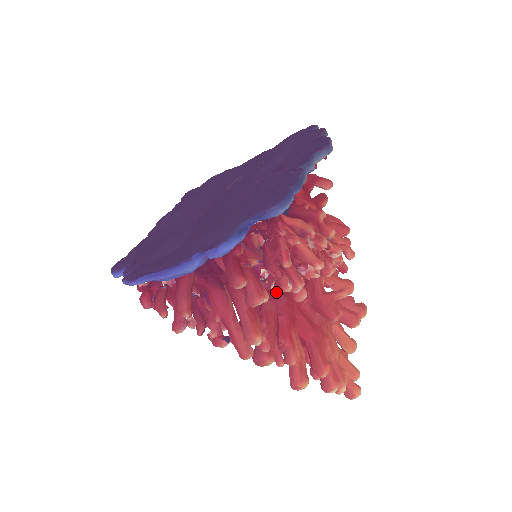
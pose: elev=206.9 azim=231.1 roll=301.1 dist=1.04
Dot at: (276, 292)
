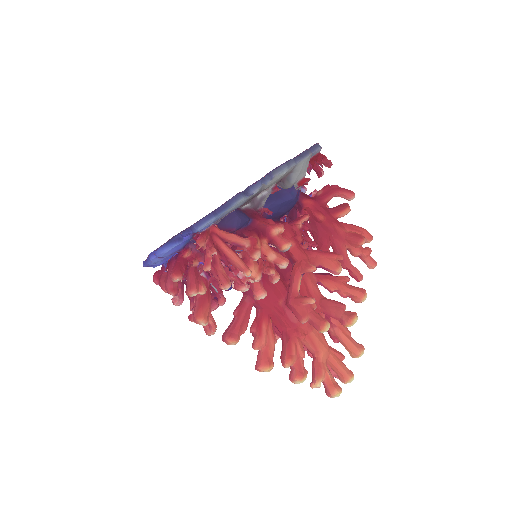
Dot at: occluded
